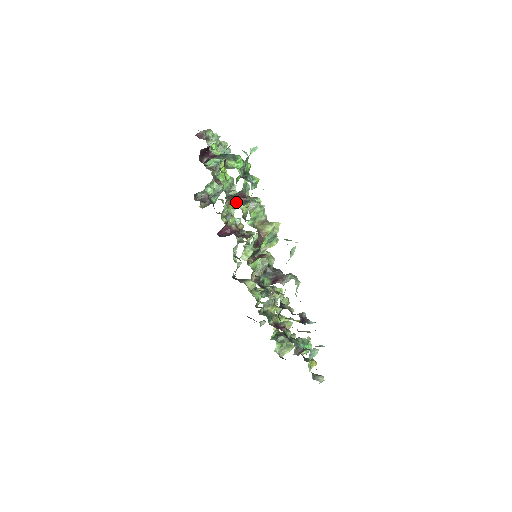
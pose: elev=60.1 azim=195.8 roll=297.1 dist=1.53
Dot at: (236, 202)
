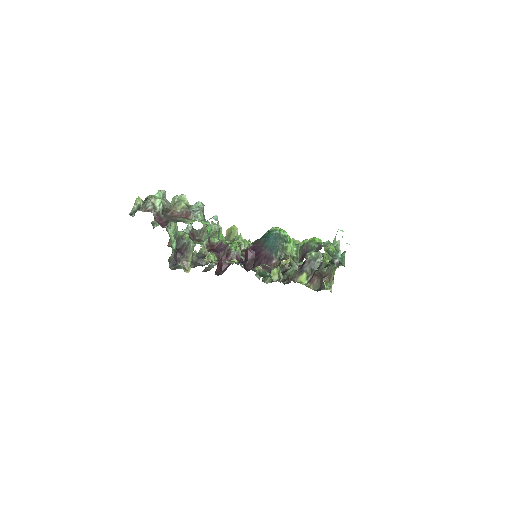
Dot at: (302, 271)
